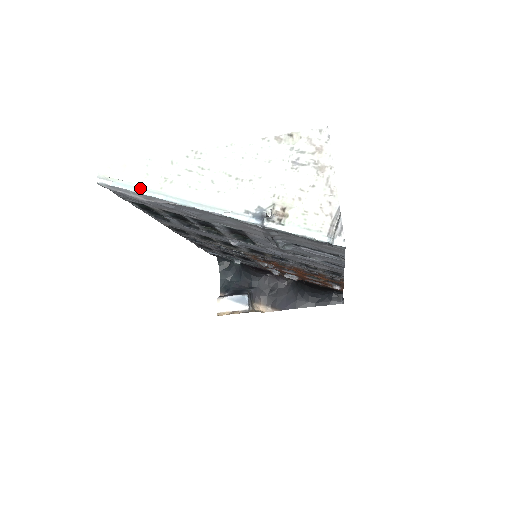
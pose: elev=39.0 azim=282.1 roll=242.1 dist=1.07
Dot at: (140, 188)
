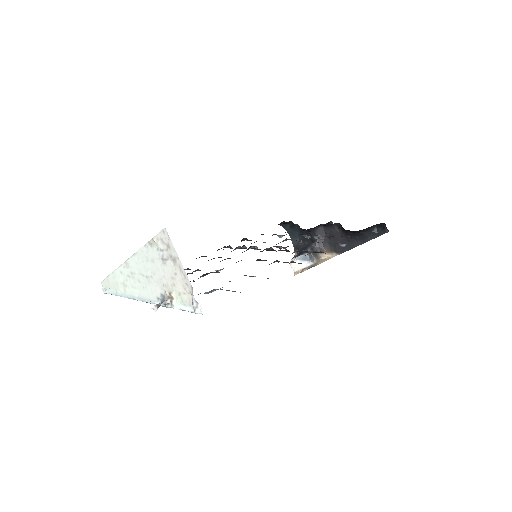
Dot at: (117, 293)
